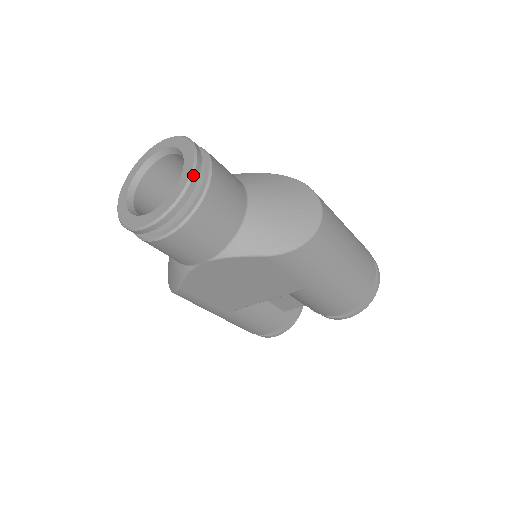
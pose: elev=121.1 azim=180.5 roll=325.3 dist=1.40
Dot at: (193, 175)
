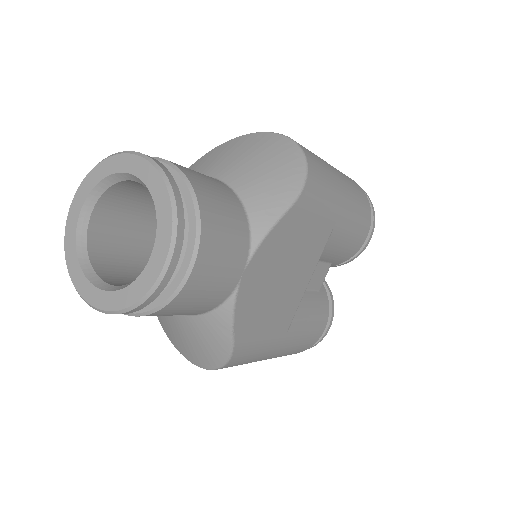
Dot at: (160, 167)
